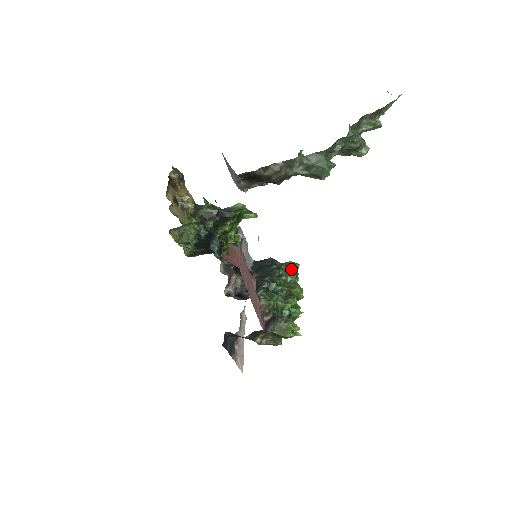
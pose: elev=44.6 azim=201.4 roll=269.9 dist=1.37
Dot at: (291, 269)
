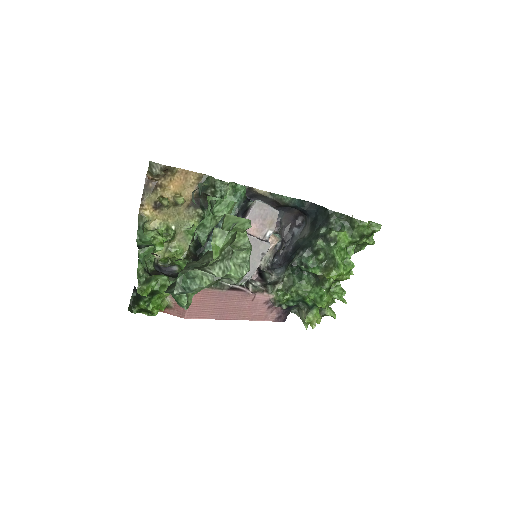
Dot at: (352, 229)
